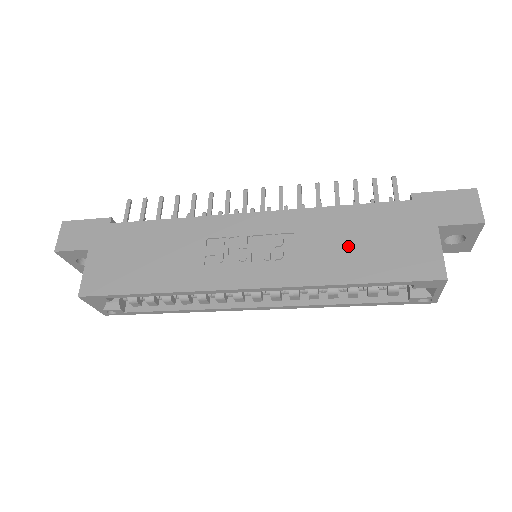
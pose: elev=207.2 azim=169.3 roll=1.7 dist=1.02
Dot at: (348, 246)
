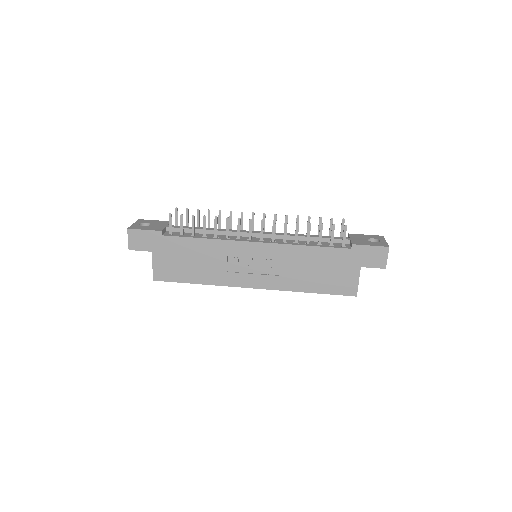
Dot at: (310, 272)
